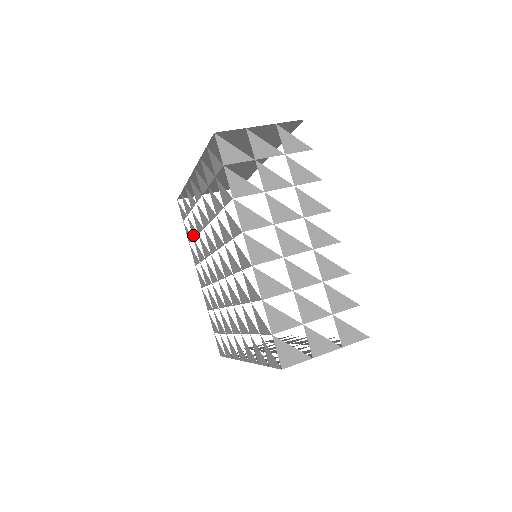
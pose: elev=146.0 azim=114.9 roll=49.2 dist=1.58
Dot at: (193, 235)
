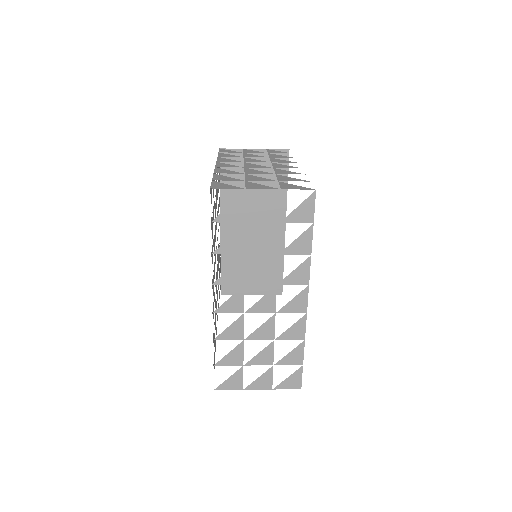
Dot at: occluded
